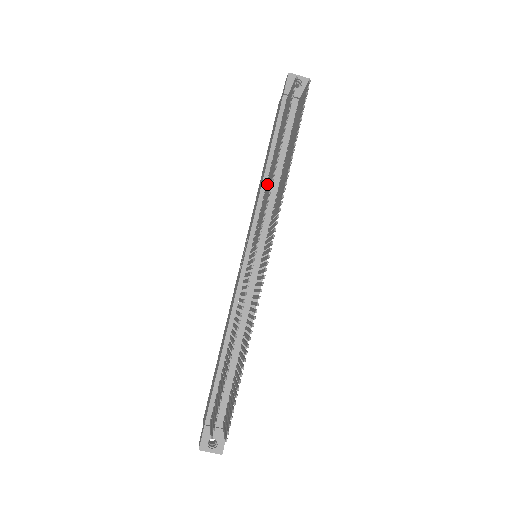
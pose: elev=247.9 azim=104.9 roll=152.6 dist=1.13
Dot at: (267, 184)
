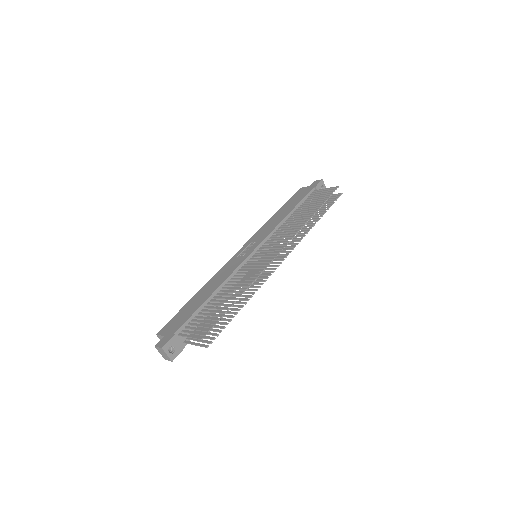
Dot at: (288, 223)
